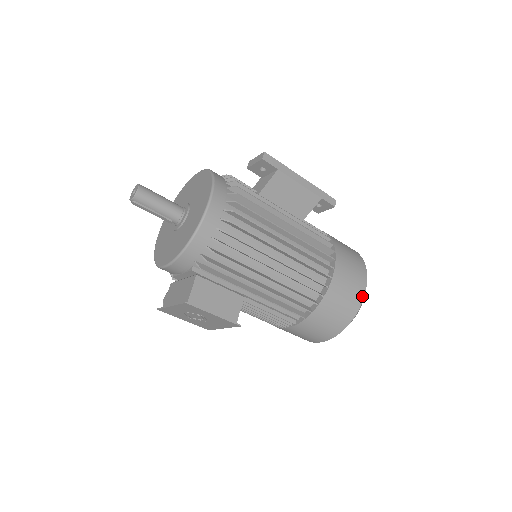
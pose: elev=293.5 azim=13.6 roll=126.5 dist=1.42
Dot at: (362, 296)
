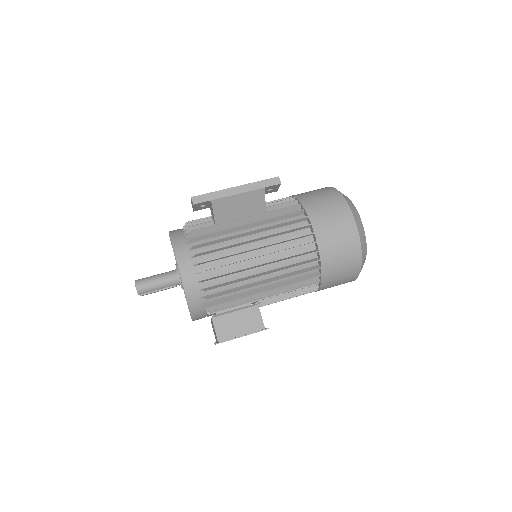
Dot at: (356, 233)
